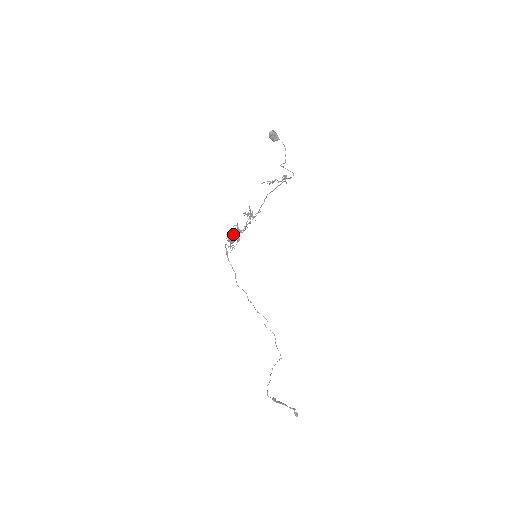
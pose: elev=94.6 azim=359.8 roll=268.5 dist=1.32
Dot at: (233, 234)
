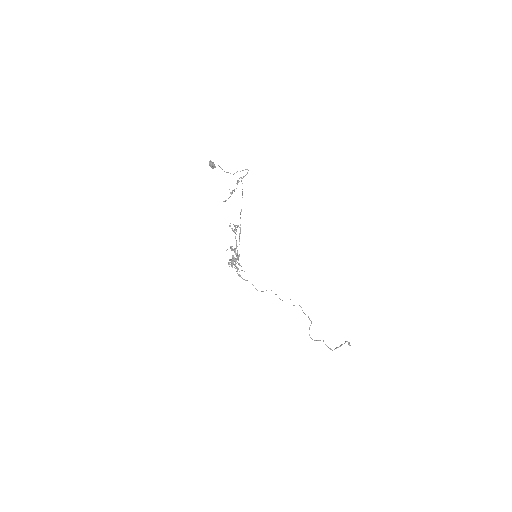
Dot at: (232, 258)
